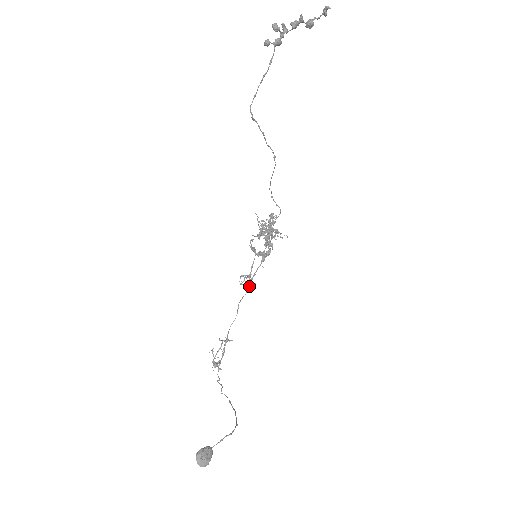
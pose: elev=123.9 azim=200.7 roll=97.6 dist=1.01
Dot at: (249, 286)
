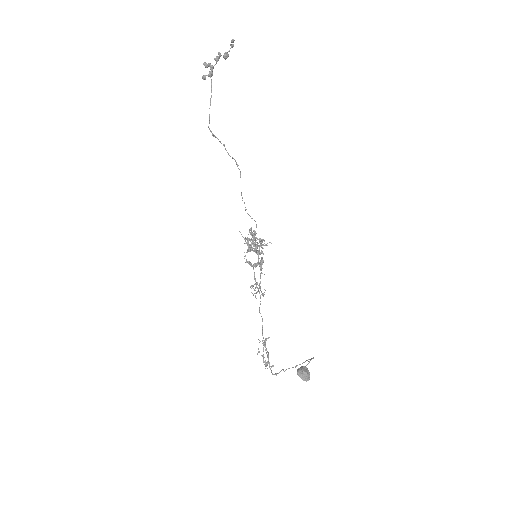
Dot at: occluded
